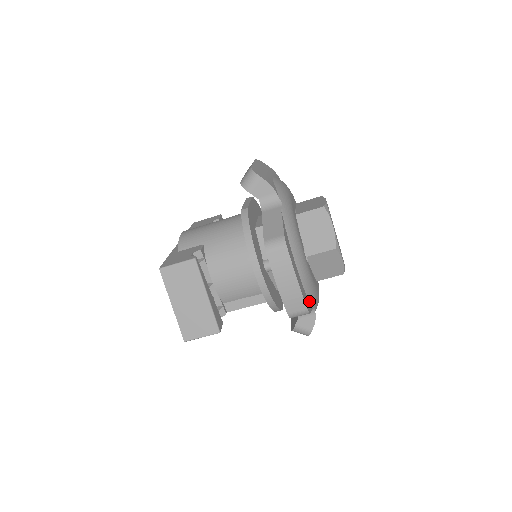
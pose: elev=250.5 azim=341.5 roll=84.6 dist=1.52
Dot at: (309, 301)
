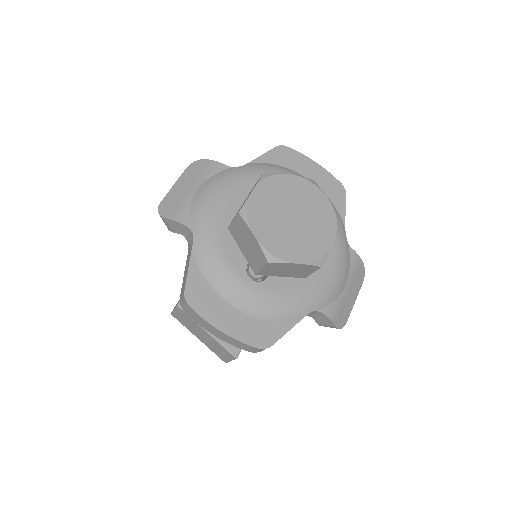
Dot at: (283, 321)
